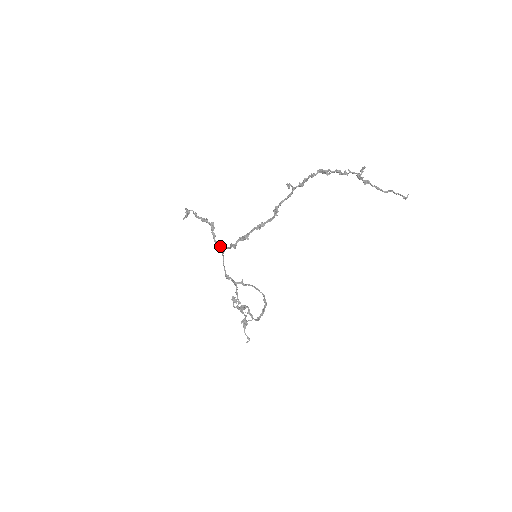
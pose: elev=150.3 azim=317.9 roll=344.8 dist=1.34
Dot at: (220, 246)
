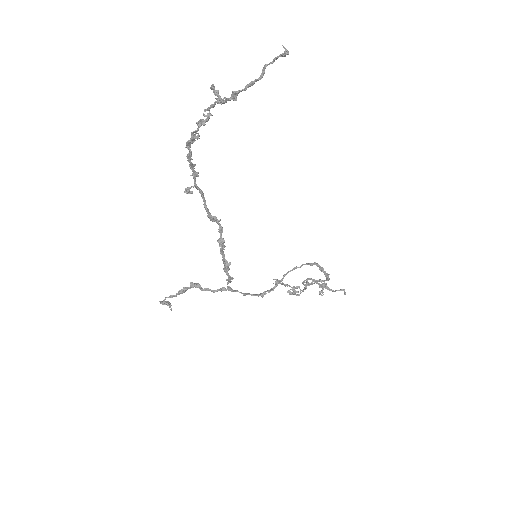
Dot at: (222, 290)
